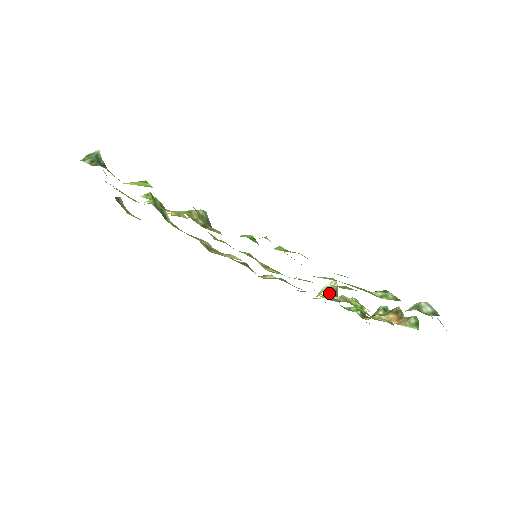
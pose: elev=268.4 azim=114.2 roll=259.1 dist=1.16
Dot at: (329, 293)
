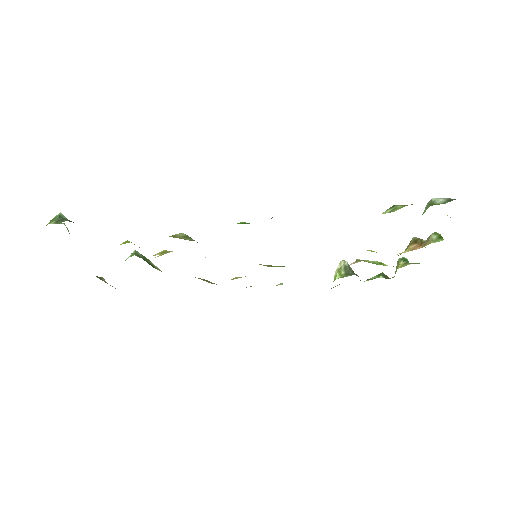
Dot at: (343, 272)
